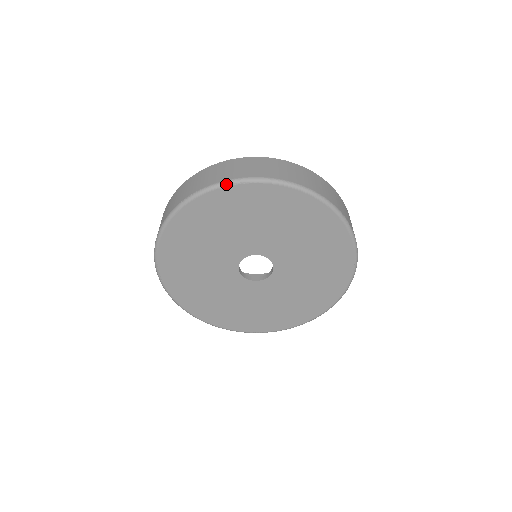
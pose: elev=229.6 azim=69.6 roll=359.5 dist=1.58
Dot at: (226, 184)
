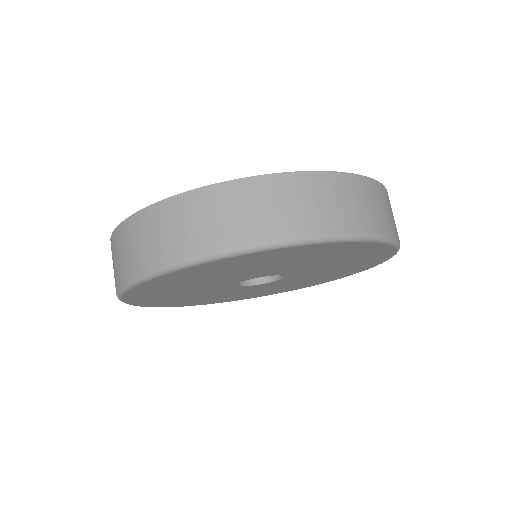
Dot at: (120, 296)
